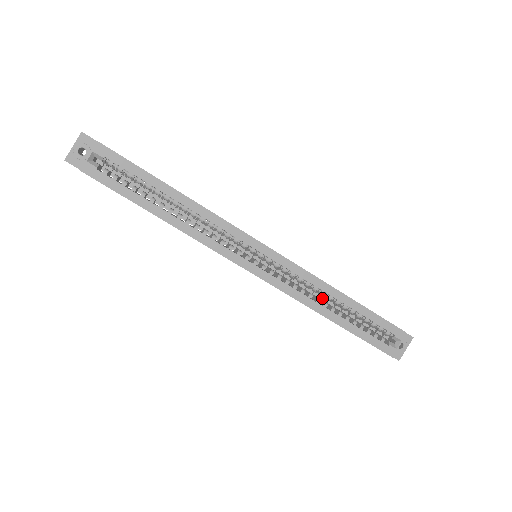
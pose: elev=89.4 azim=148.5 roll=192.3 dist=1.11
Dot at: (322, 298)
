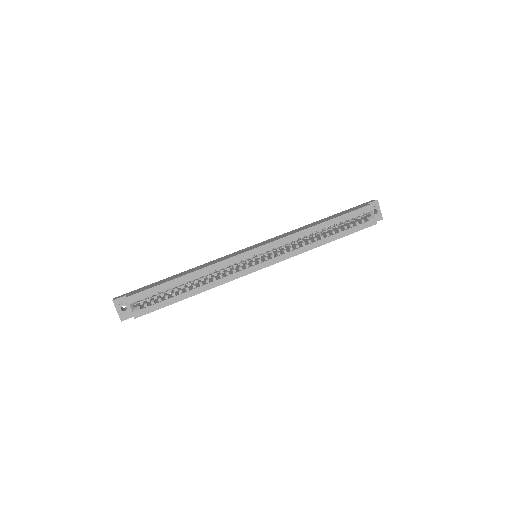
Dot at: (310, 236)
